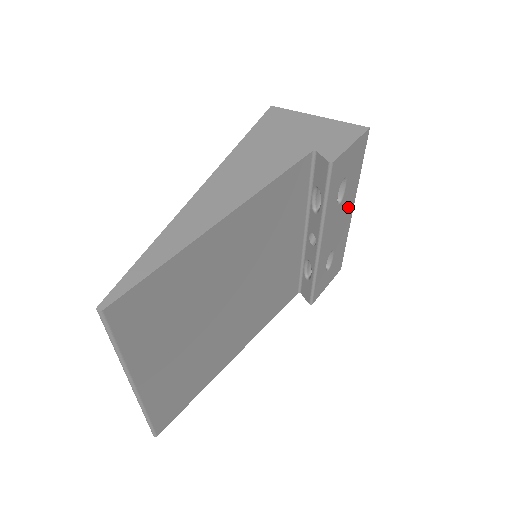
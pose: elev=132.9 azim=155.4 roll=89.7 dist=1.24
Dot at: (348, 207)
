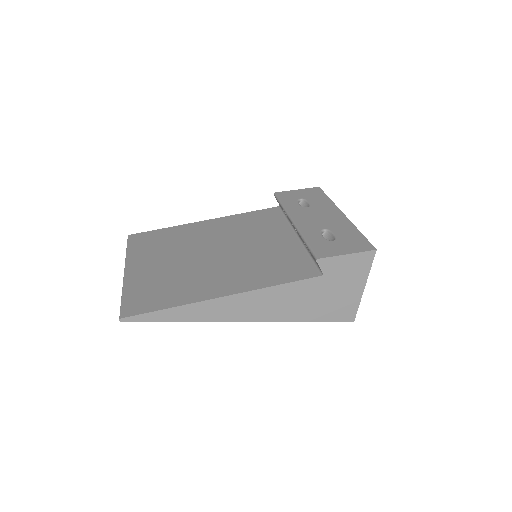
Dot at: (330, 212)
